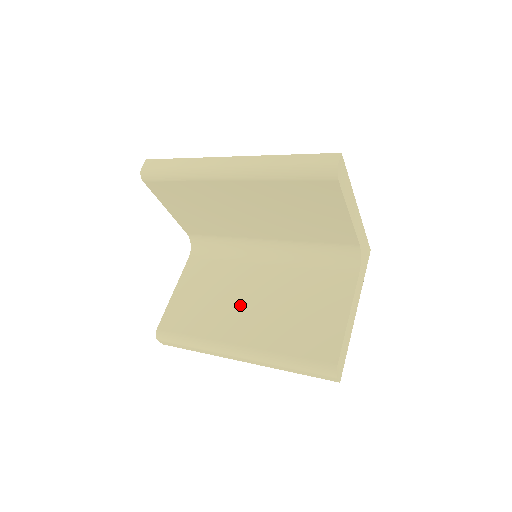
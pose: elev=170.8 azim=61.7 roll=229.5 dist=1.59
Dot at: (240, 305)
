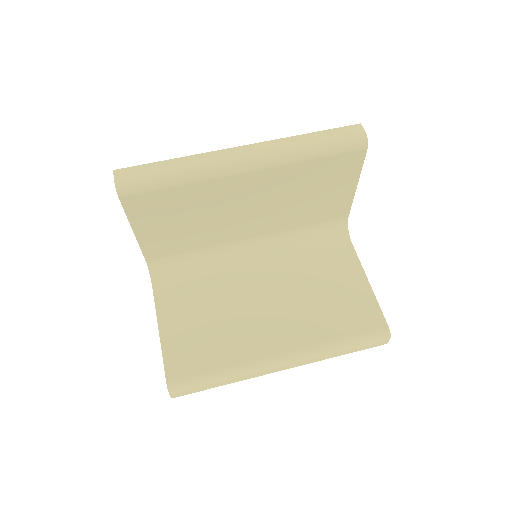
Dot at: (255, 314)
